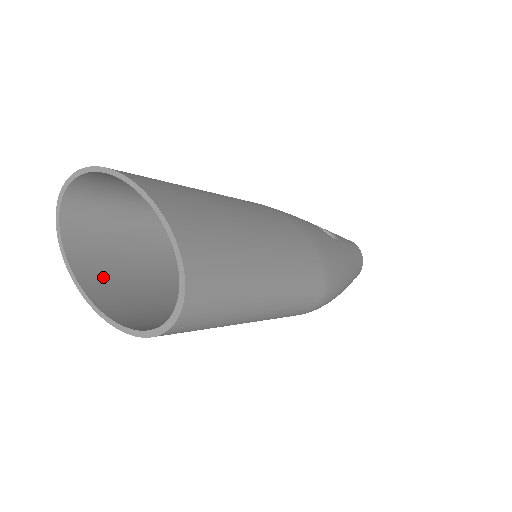
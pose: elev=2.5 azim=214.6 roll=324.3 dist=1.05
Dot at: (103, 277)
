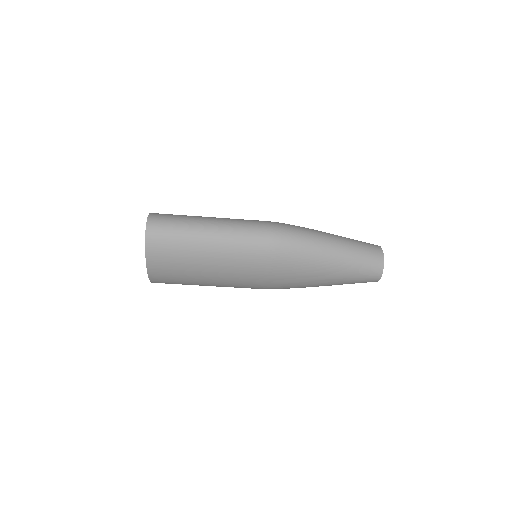
Dot at: occluded
